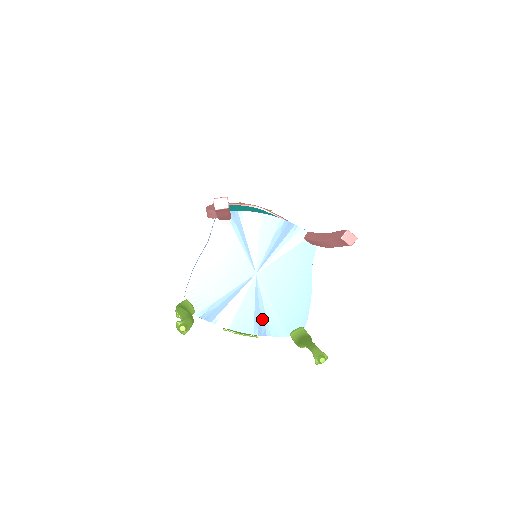
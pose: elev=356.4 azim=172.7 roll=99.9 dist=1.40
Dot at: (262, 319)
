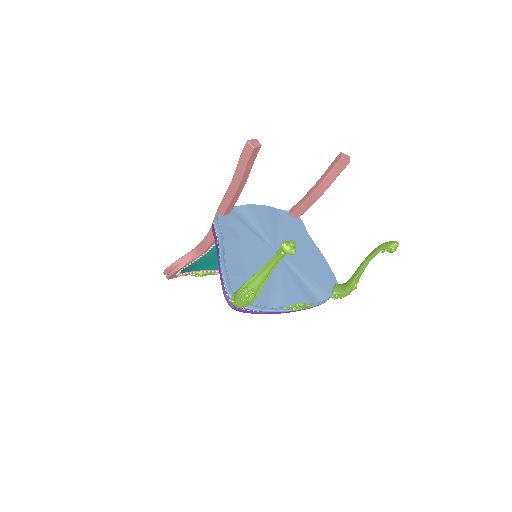
Dot at: (305, 288)
